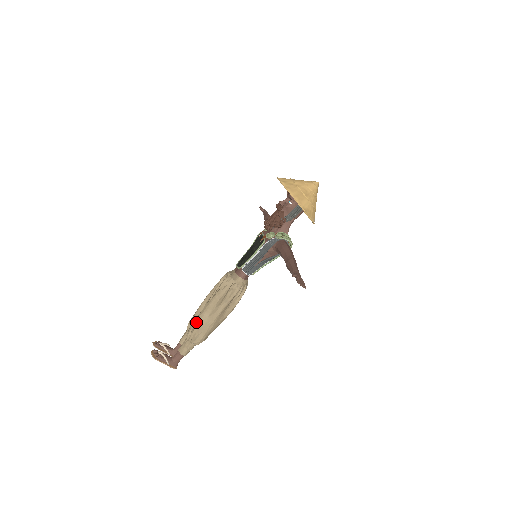
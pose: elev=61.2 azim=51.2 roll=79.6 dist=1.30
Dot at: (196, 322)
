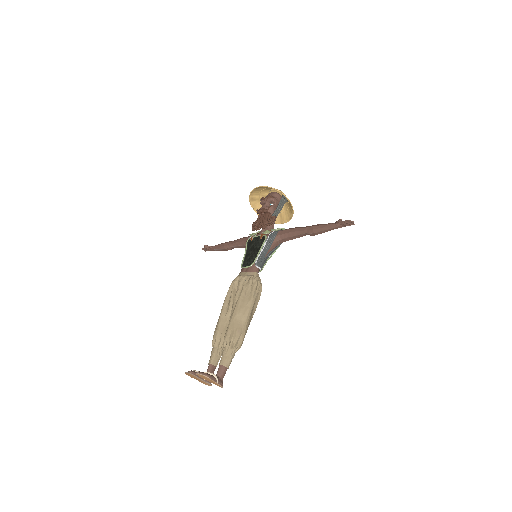
Dot at: (232, 325)
